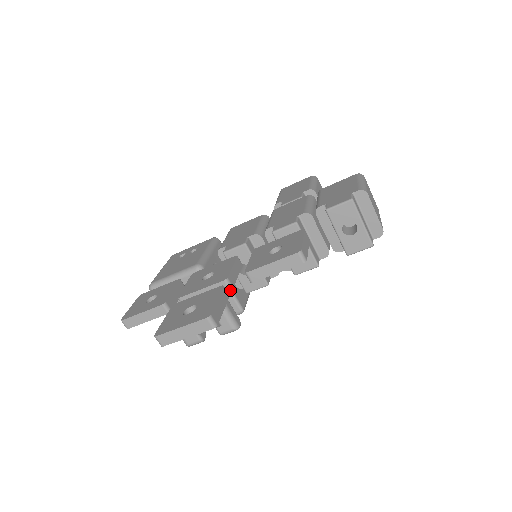
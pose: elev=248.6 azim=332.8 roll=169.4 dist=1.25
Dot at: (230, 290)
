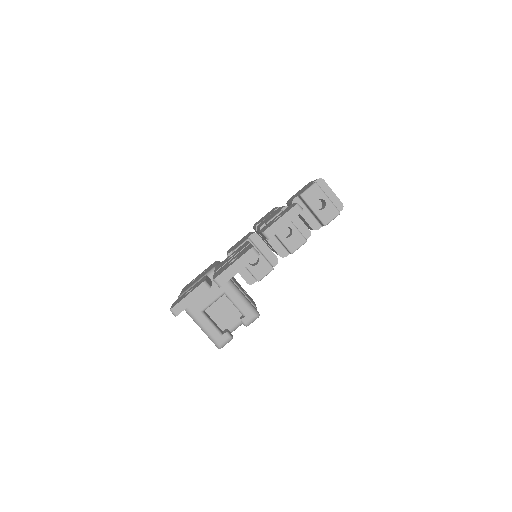
Dot at: (242, 292)
